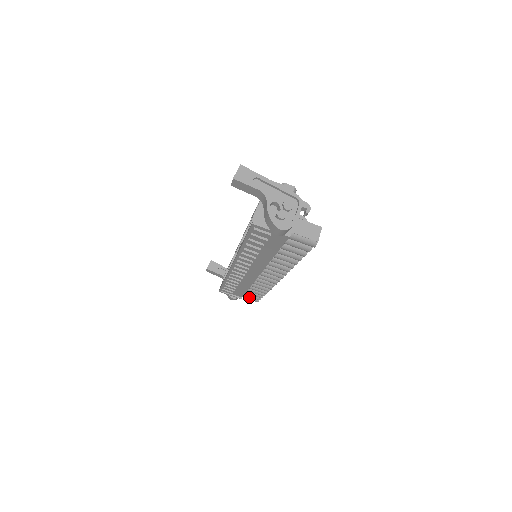
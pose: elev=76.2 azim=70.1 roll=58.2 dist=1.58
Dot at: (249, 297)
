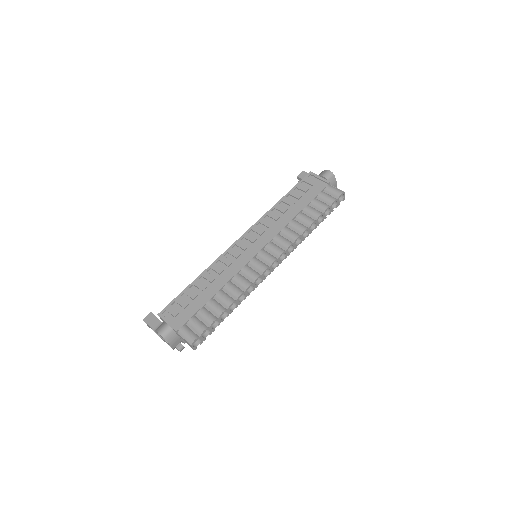
Dot at: (189, 330)
